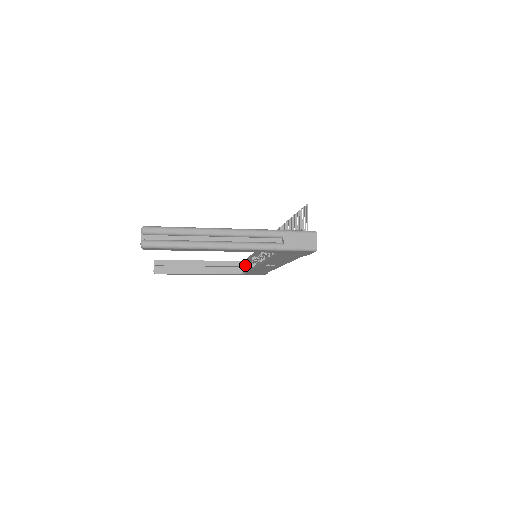
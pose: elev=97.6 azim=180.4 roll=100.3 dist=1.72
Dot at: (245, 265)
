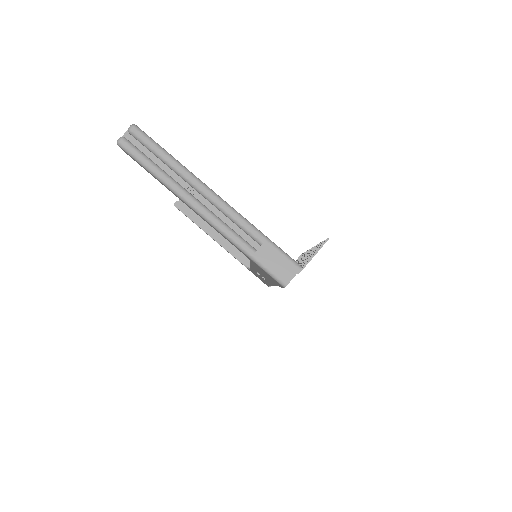
Dot at: occluded
